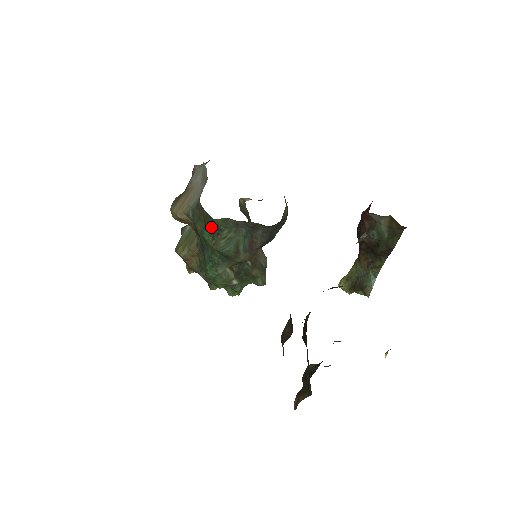
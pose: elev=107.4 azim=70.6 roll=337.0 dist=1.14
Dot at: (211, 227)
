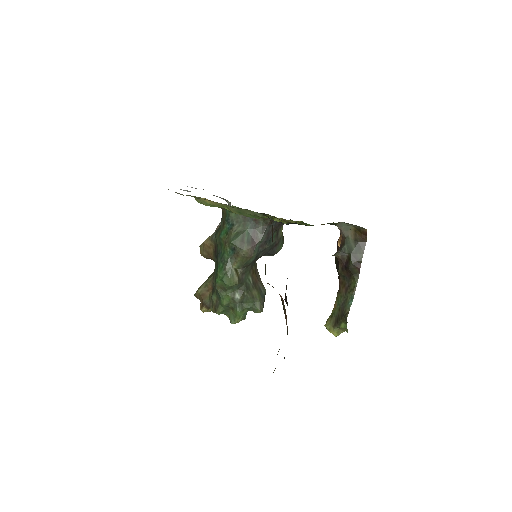
Dot at: (227, 225)
